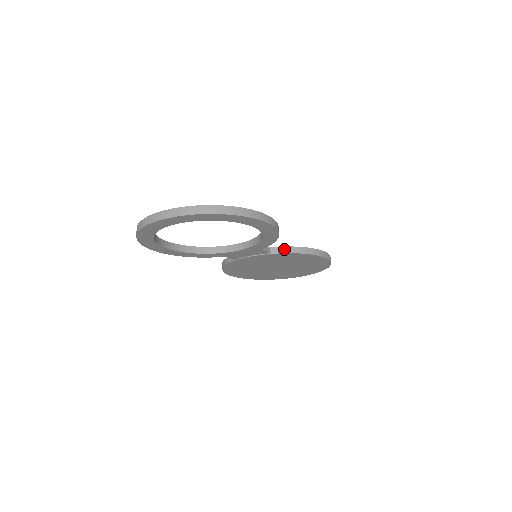
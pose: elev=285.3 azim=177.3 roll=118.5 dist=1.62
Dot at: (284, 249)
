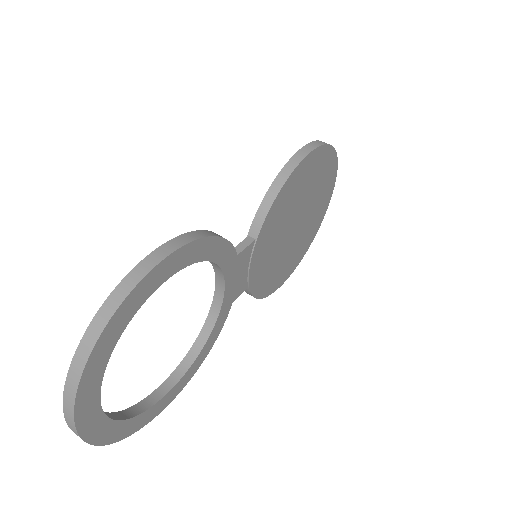
Dot at: (259, 217)
